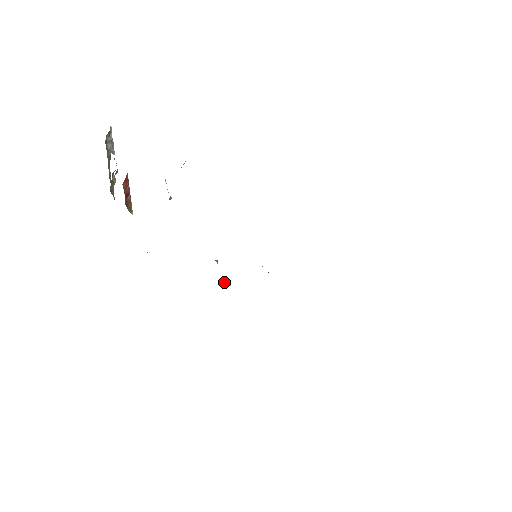
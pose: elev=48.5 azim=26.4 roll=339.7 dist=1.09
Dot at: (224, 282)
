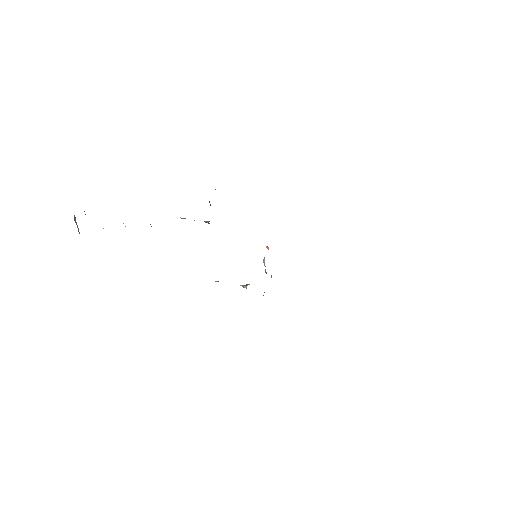
Dot at: (242, 286)
